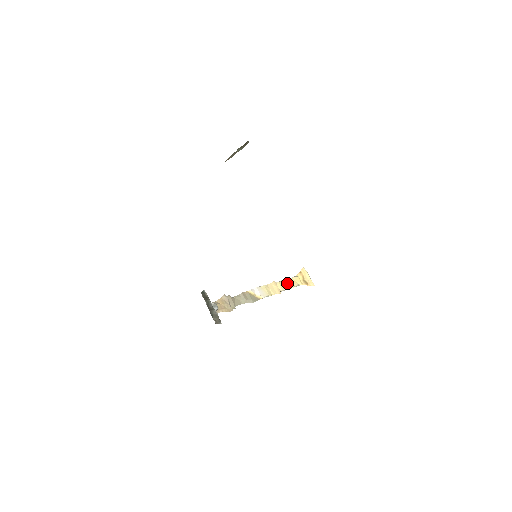
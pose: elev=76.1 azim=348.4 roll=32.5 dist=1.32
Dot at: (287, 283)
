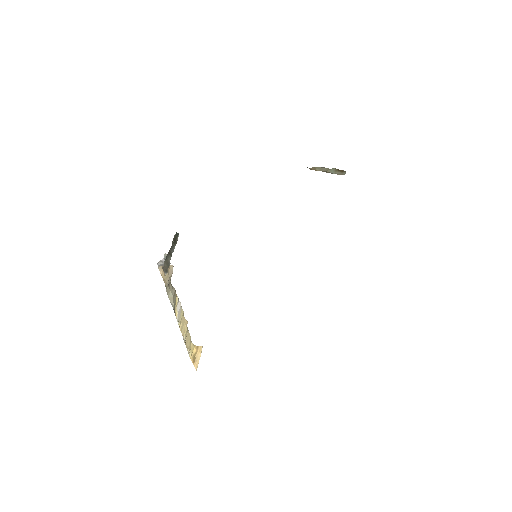
Dot at: (188, 338)
